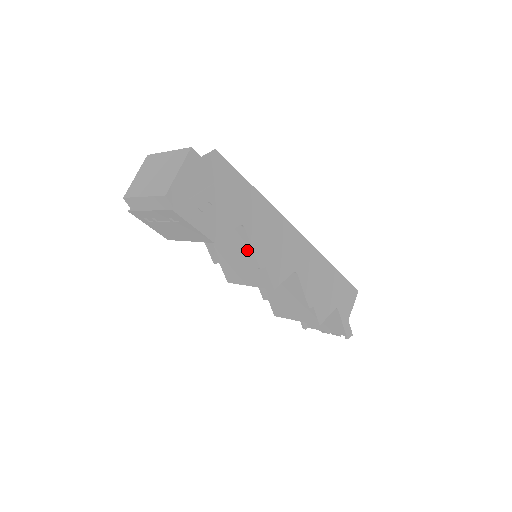
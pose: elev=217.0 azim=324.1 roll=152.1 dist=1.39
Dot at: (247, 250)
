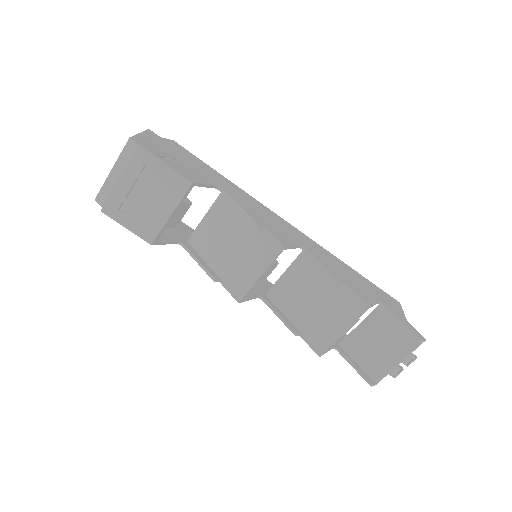
Dot at: (238, 226)
